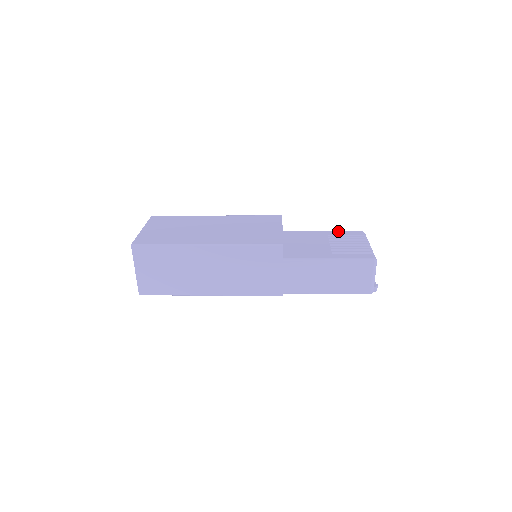
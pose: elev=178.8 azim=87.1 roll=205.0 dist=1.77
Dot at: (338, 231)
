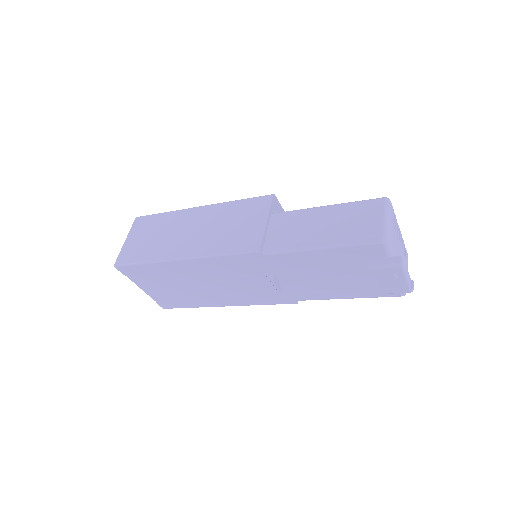
Dot at: occluded
